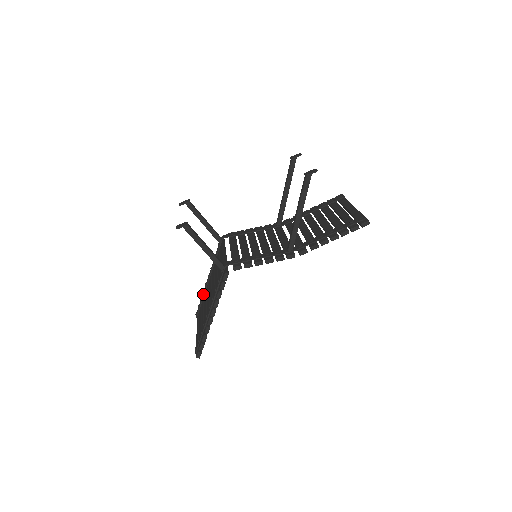
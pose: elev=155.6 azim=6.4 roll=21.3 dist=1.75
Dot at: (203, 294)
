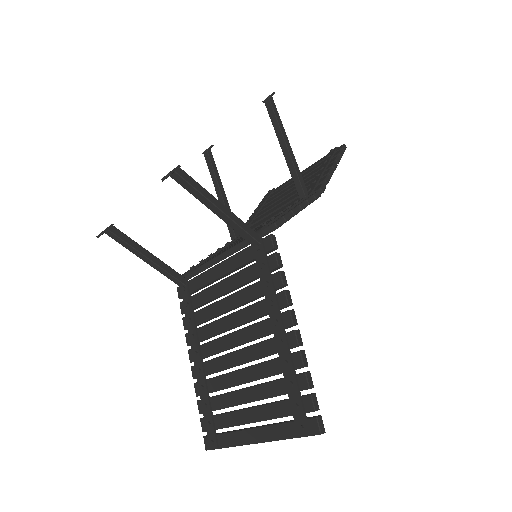
Dot at: (205, 390)
